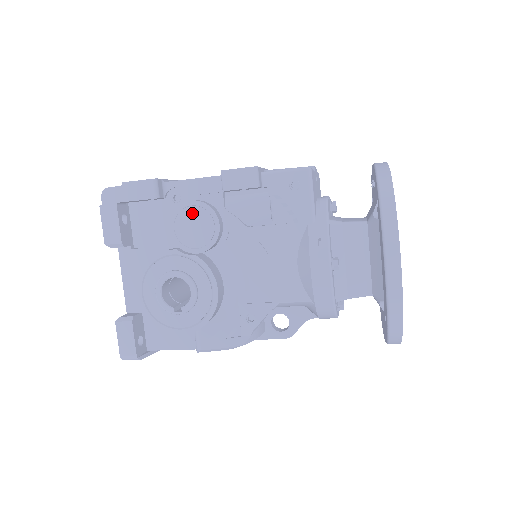
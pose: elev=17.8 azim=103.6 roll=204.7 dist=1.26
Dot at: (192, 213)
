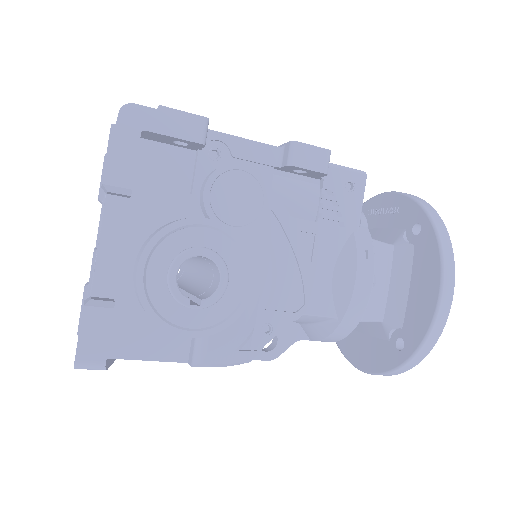
Dot at: (239, 179)
